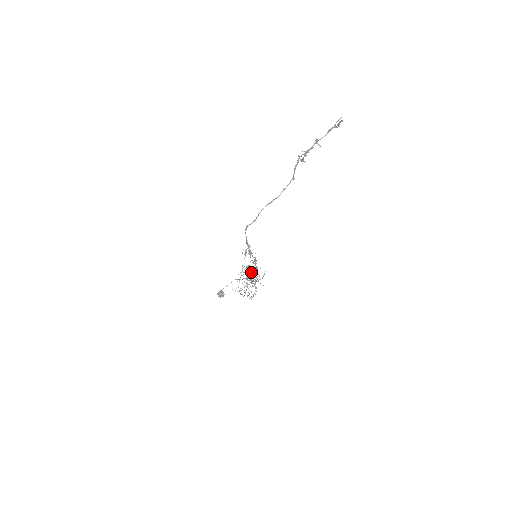
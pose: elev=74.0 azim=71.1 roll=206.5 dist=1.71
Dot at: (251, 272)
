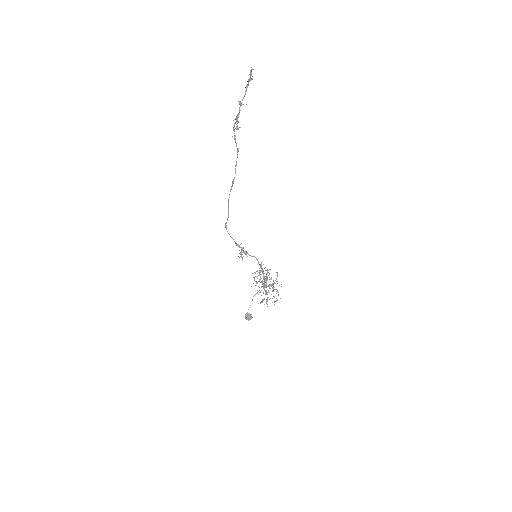
Dot at: occluded
